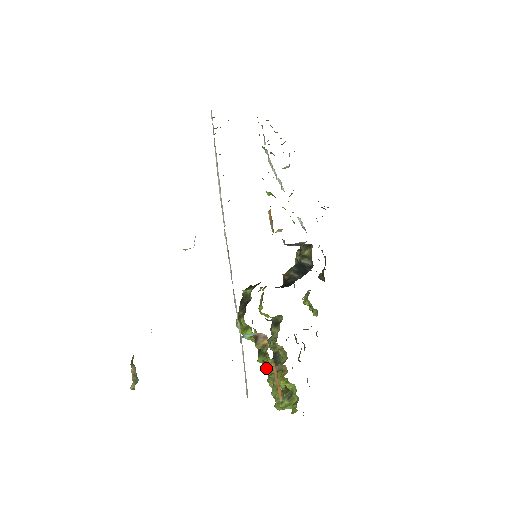
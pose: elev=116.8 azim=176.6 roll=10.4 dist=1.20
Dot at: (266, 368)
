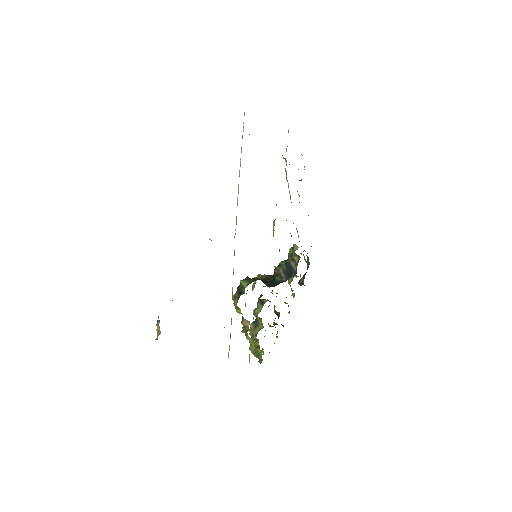
Dot at: occluded
